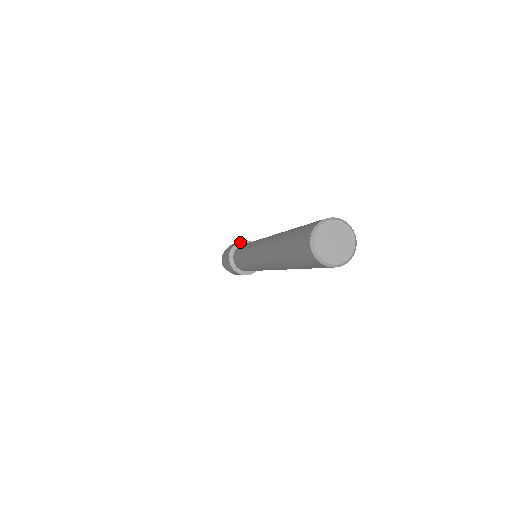
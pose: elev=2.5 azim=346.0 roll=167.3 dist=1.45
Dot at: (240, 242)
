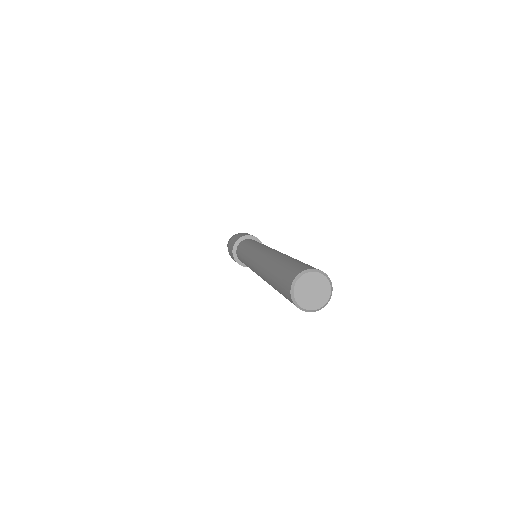
Dot at: (236, 242)
